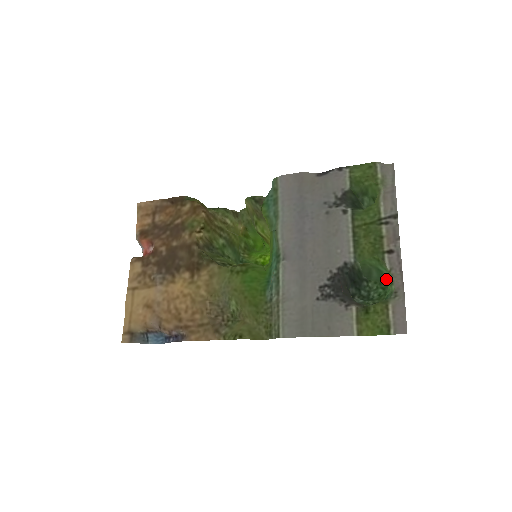
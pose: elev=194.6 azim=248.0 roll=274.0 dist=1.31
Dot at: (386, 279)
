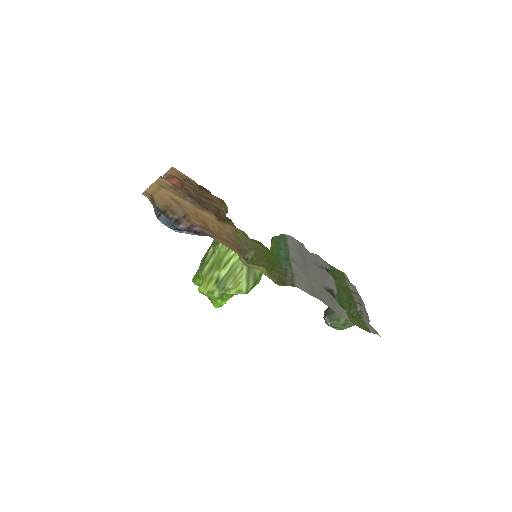
Dot at: occluded
